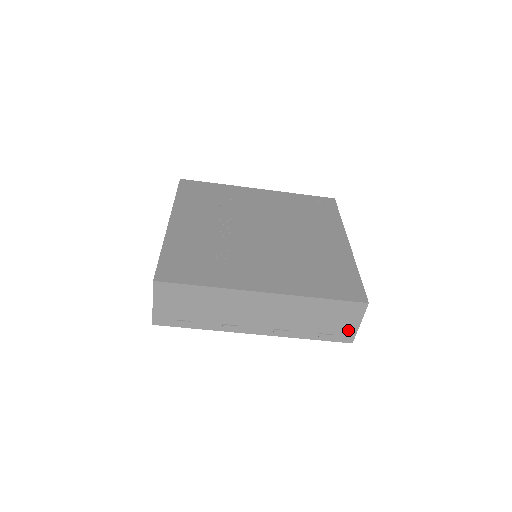
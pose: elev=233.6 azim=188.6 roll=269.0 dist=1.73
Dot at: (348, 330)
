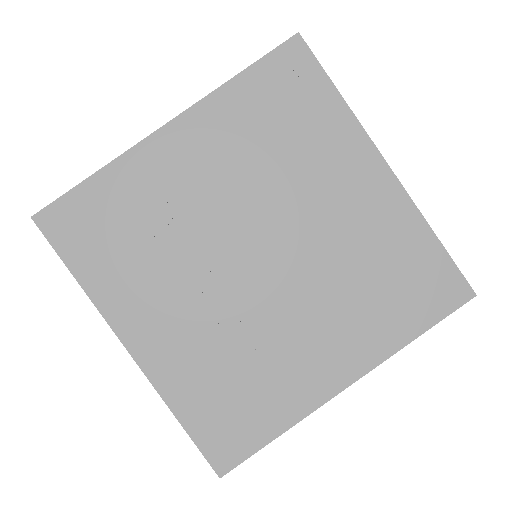
Dot at: occluded
